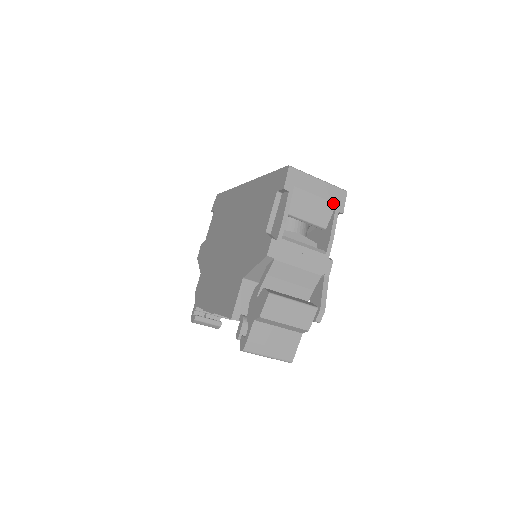
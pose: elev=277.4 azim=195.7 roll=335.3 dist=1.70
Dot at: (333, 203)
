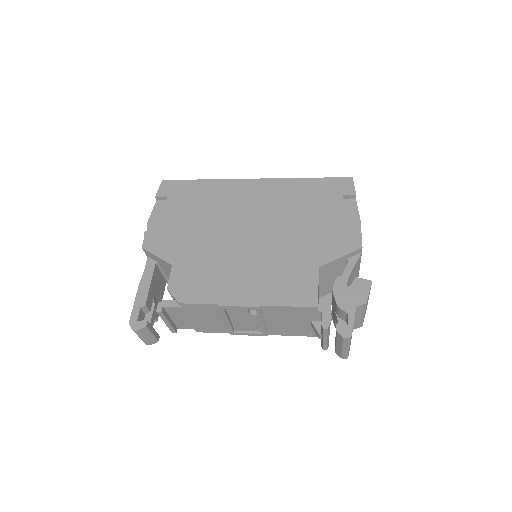
Dot at: occluded
